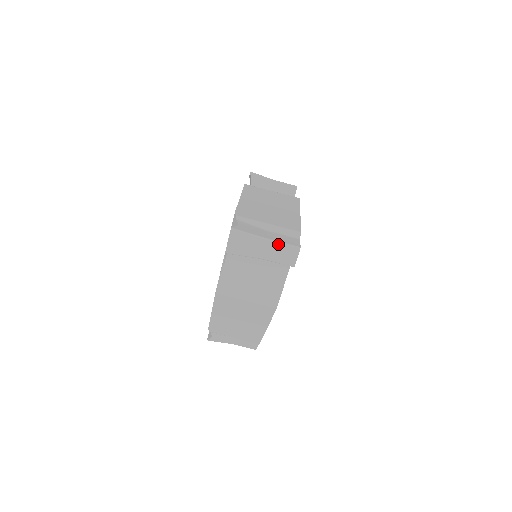
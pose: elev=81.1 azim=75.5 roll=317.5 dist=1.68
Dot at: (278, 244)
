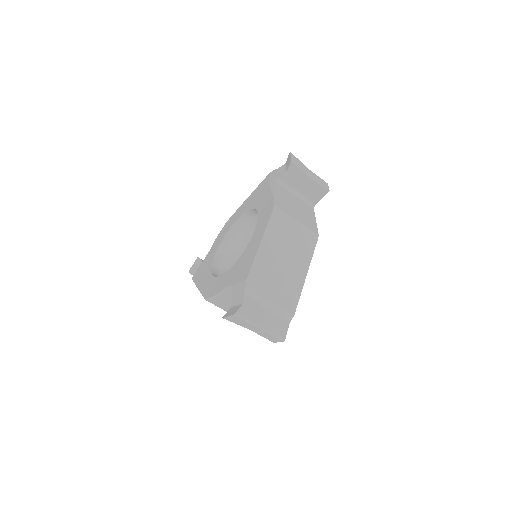
Dot at: (268, 333)
